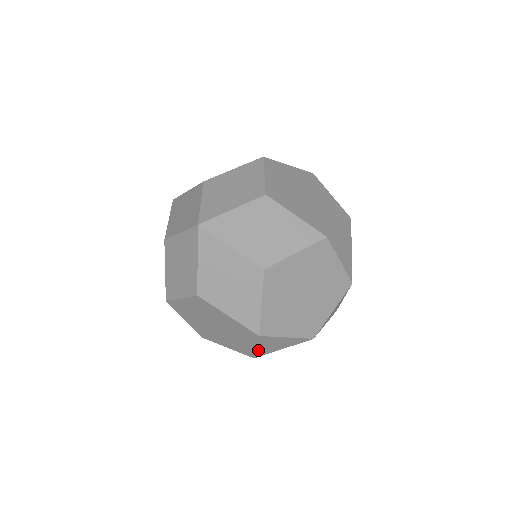
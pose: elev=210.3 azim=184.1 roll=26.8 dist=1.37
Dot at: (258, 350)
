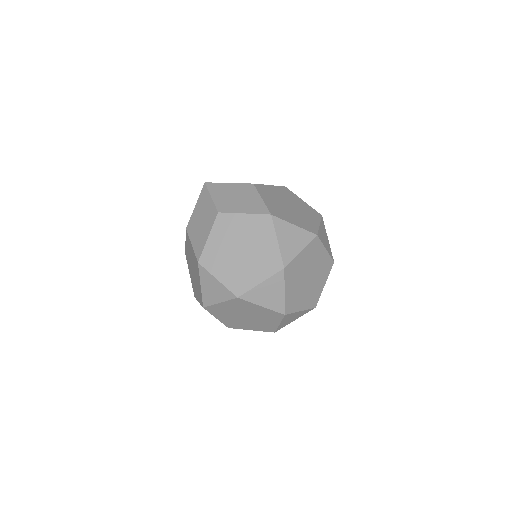
Dot at: (203, 292)
